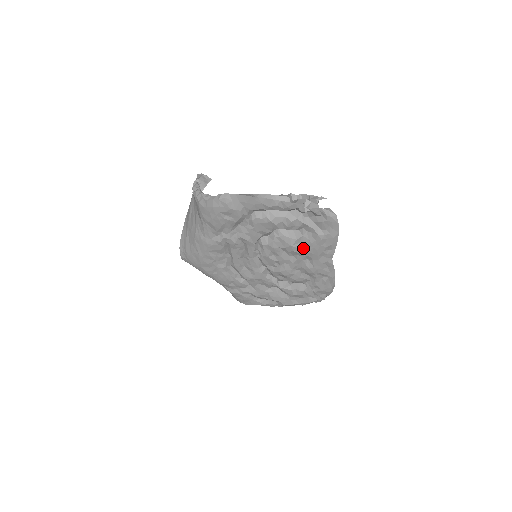
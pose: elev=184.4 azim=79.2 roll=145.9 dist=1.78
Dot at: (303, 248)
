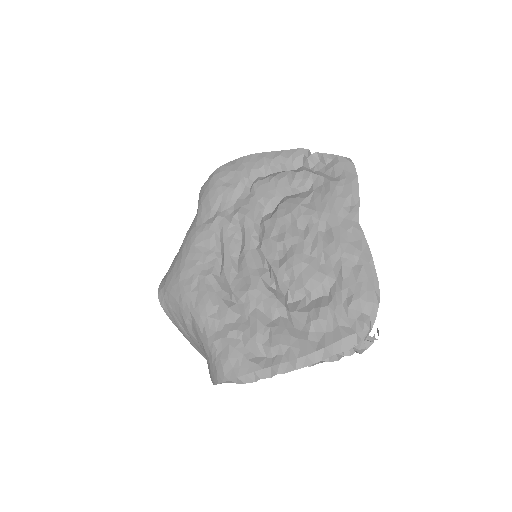
Dot at: (315, 208)
